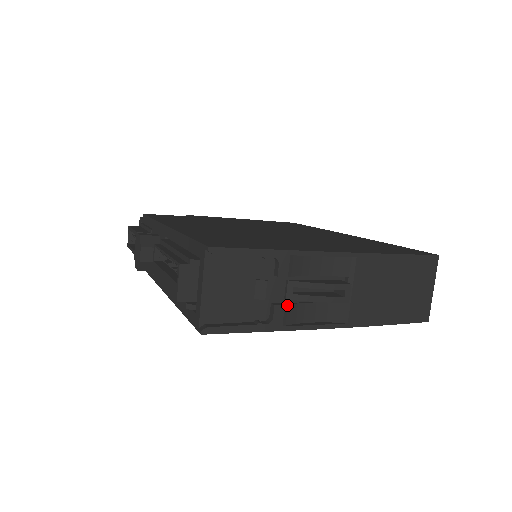
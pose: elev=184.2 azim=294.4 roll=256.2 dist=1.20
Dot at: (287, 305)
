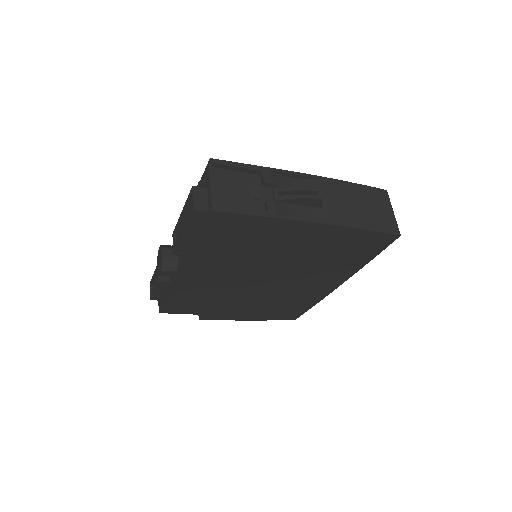
Dot at: (277, 202)
